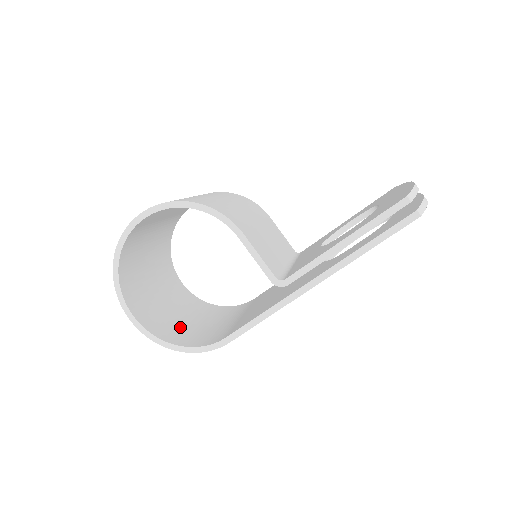
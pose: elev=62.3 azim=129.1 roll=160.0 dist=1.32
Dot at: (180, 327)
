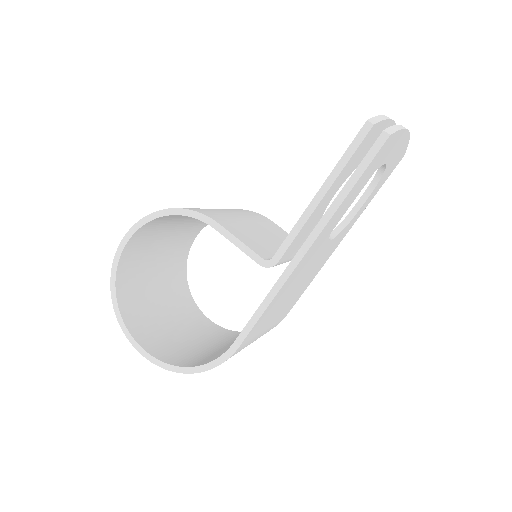
Dot at: (198, 353)
